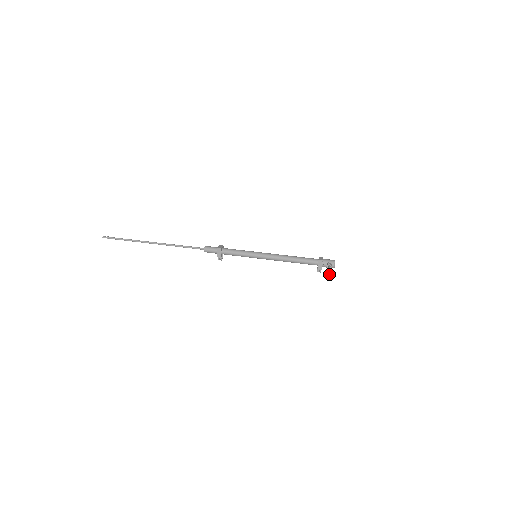
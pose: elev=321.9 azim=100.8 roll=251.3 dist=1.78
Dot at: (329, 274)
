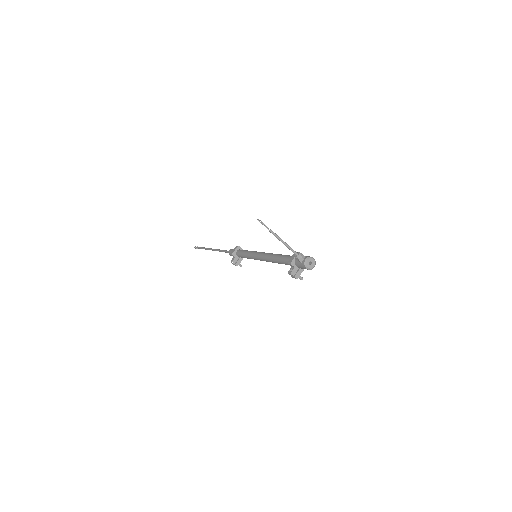
Dot at: occluded
